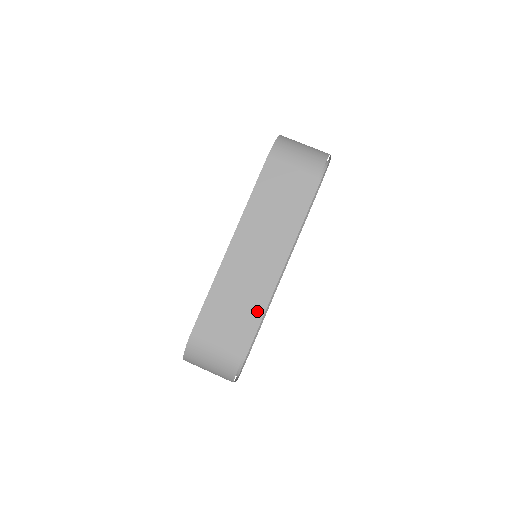
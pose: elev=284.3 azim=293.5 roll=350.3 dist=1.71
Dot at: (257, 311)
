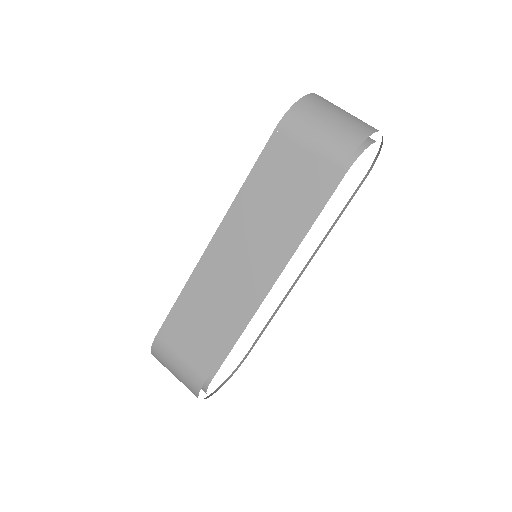
Dot at: (228, 334)
